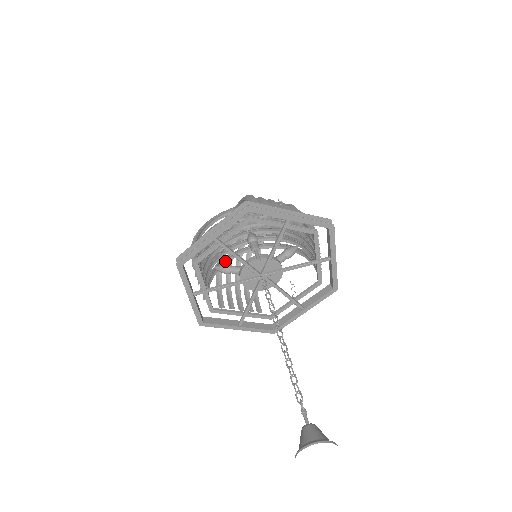
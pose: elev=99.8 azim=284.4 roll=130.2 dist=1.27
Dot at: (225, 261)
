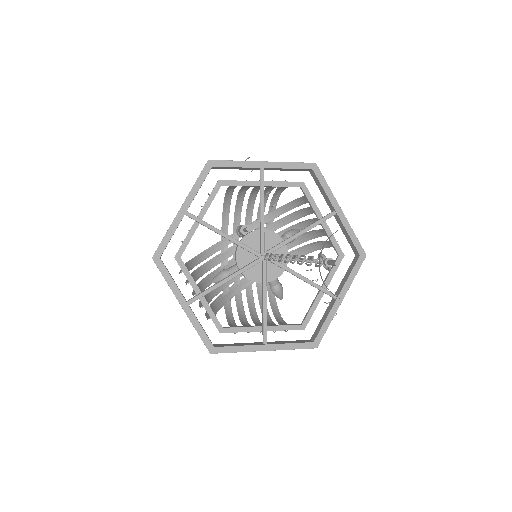
Dot at: (231, 294)
